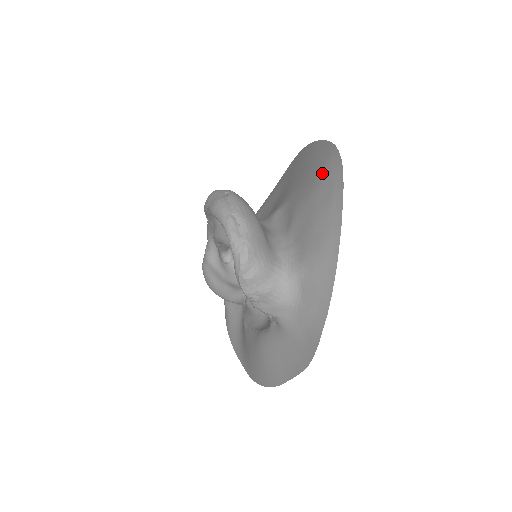
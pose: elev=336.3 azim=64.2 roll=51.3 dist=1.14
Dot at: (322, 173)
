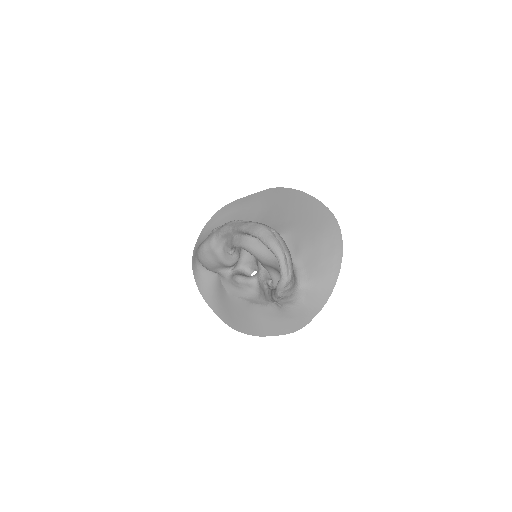
Dot at: (325, 230)
